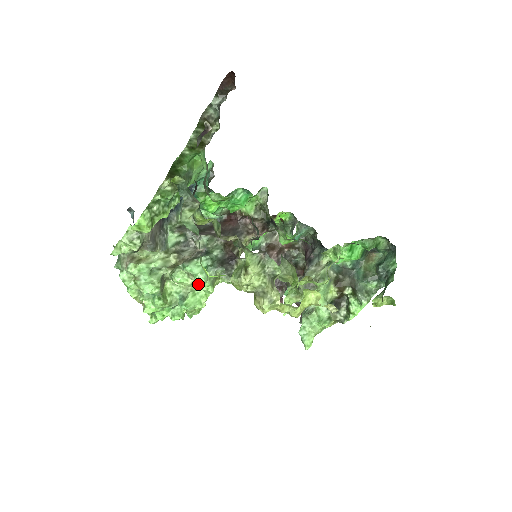
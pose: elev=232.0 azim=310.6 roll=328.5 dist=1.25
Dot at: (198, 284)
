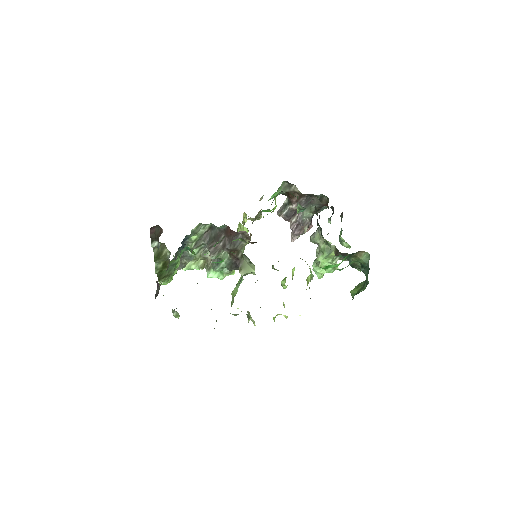
Dot at: occluded
